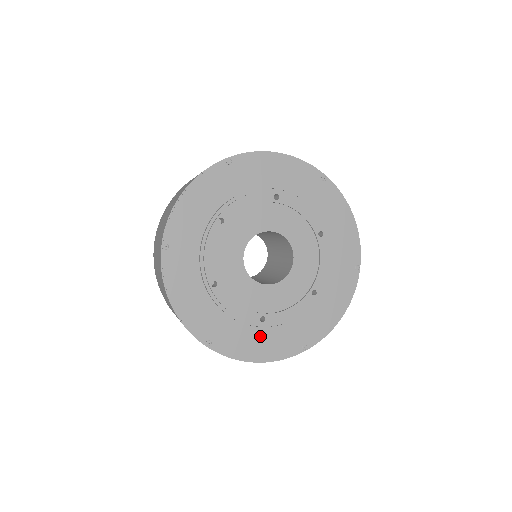
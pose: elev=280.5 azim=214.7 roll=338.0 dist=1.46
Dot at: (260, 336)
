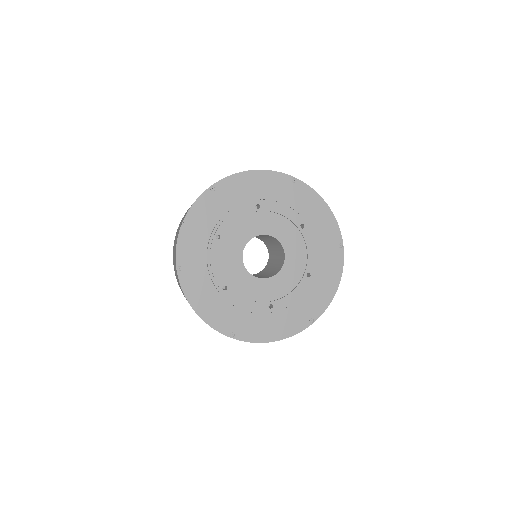
Dot at: (272, 320)
